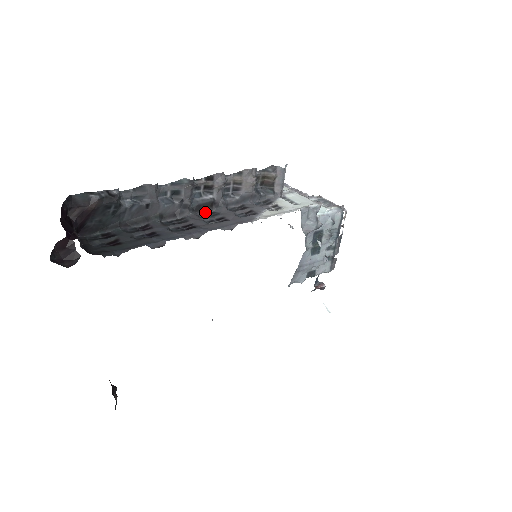
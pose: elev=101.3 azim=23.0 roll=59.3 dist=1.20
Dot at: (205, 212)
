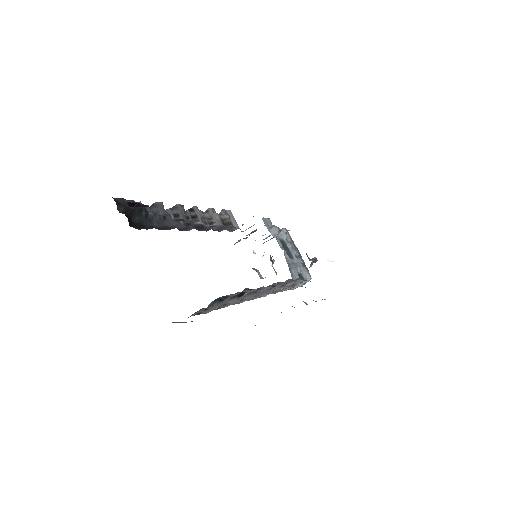
Dot at: occluded
